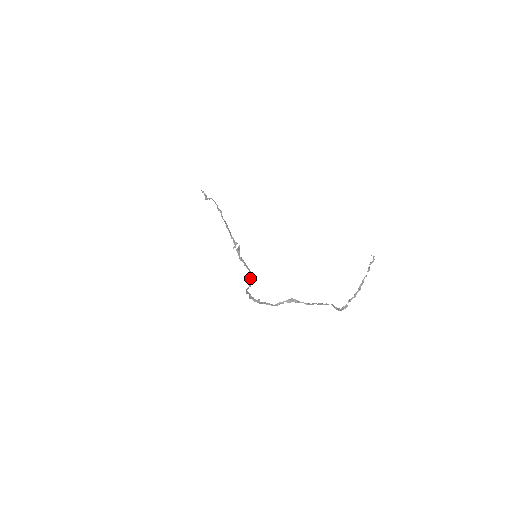
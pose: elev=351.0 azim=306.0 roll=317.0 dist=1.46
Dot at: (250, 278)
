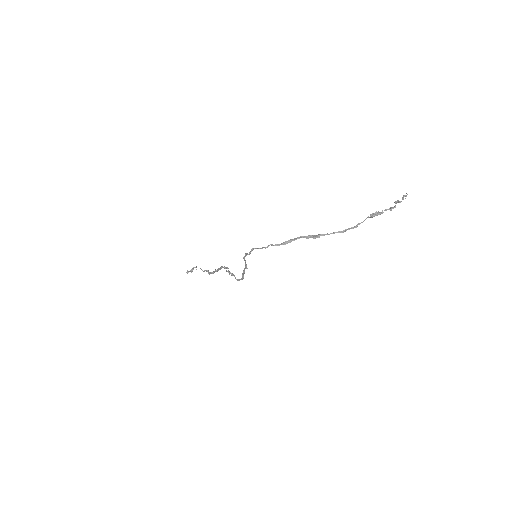
Dot at: (243, 272)
